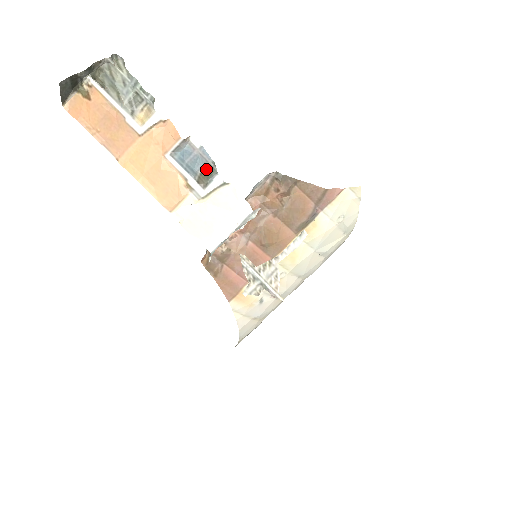
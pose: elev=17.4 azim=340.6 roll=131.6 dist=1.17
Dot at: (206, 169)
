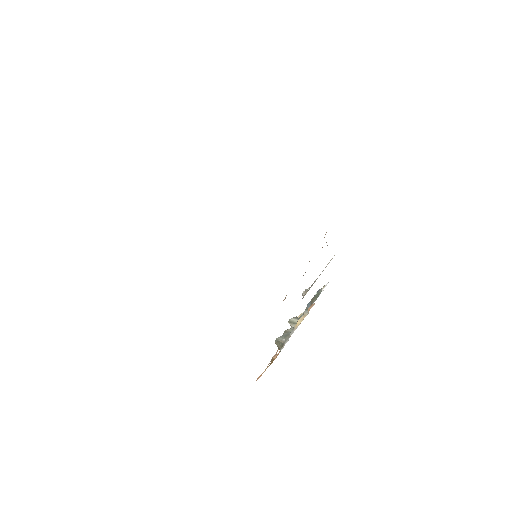
Dot at: occluded
